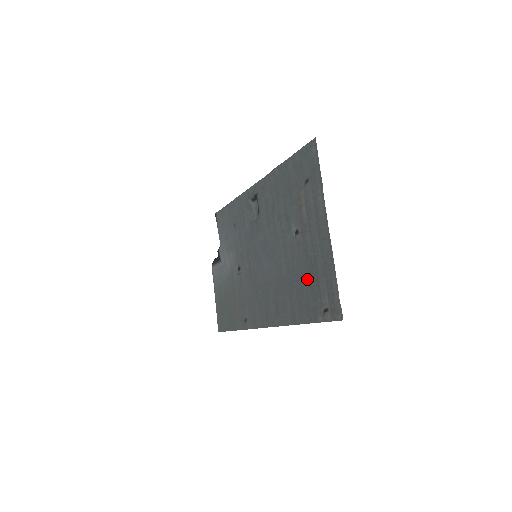
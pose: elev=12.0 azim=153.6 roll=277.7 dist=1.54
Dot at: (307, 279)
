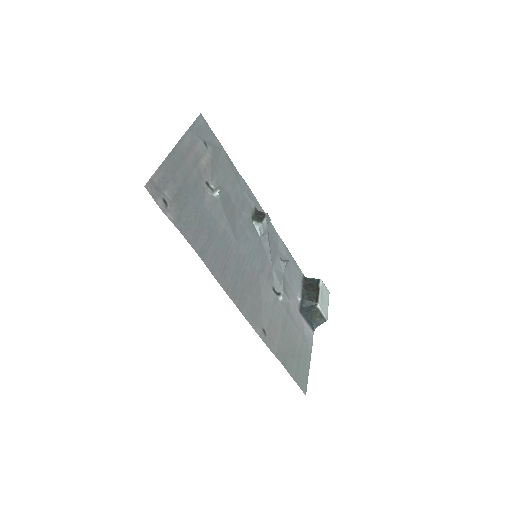
Dot at: (192, 204)
